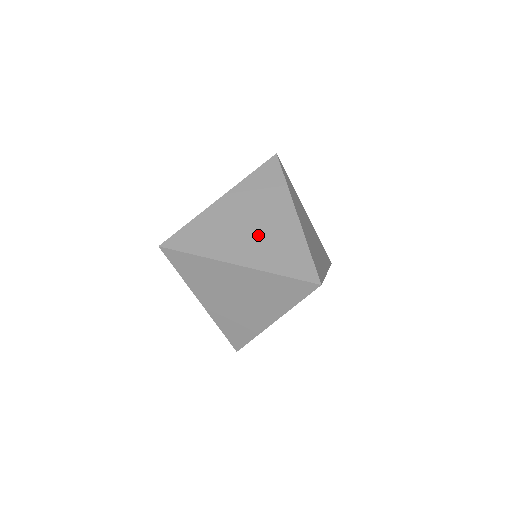
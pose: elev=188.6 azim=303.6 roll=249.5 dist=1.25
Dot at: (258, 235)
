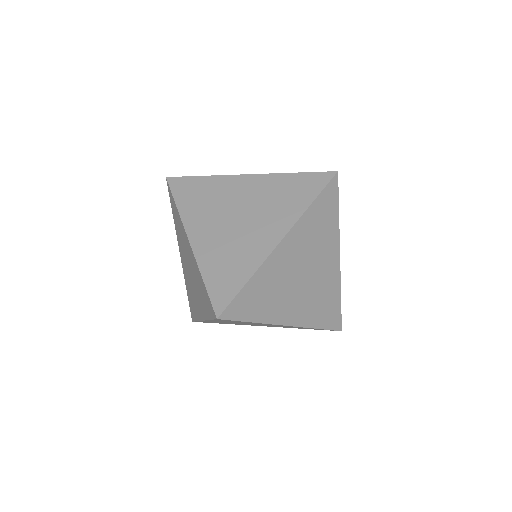
Dot at: (308, 288)
